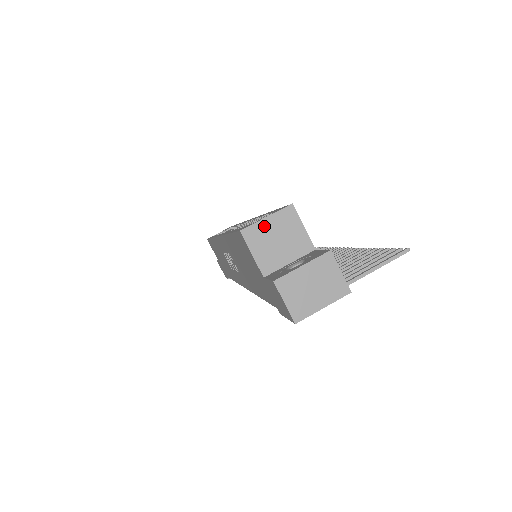
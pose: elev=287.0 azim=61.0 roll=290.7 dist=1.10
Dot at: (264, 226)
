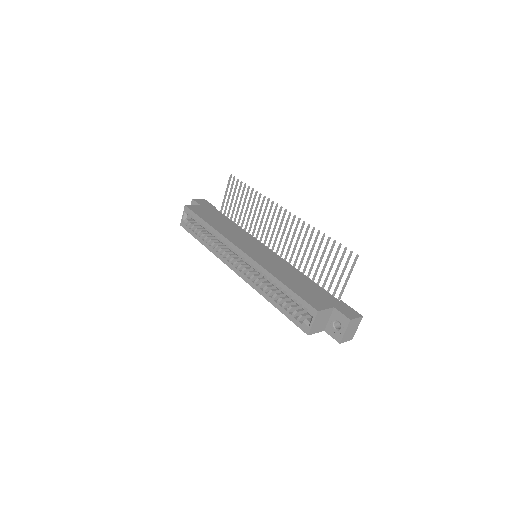
Dot at: (314, 325)
